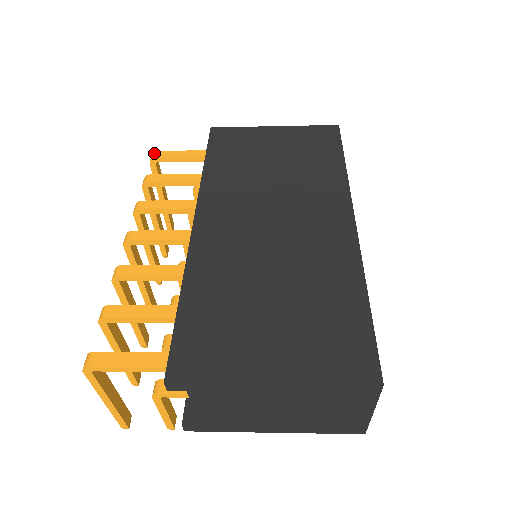
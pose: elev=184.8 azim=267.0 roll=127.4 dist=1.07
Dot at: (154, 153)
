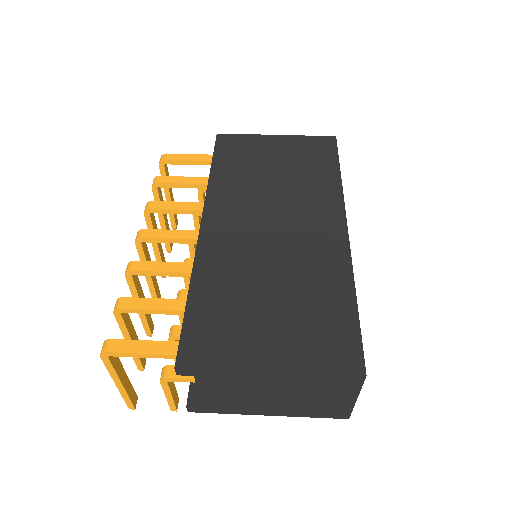
Dot at: (163, 155)
